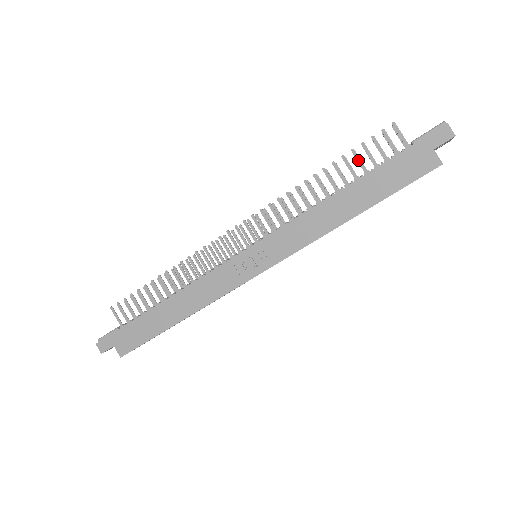
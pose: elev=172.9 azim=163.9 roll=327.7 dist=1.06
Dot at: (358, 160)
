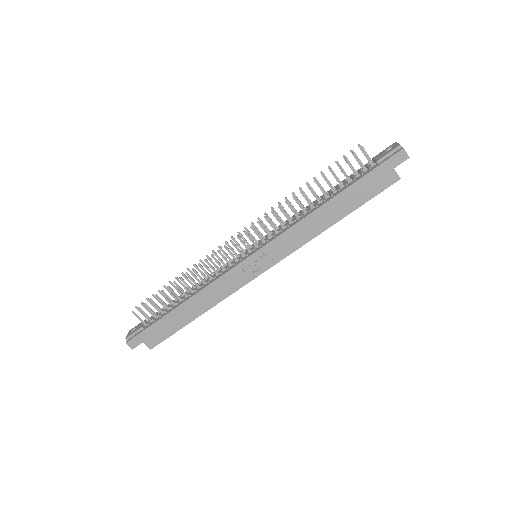
Dot at: (335, 177)
